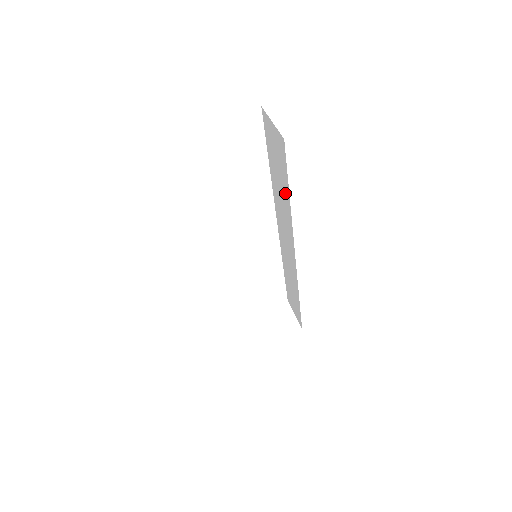
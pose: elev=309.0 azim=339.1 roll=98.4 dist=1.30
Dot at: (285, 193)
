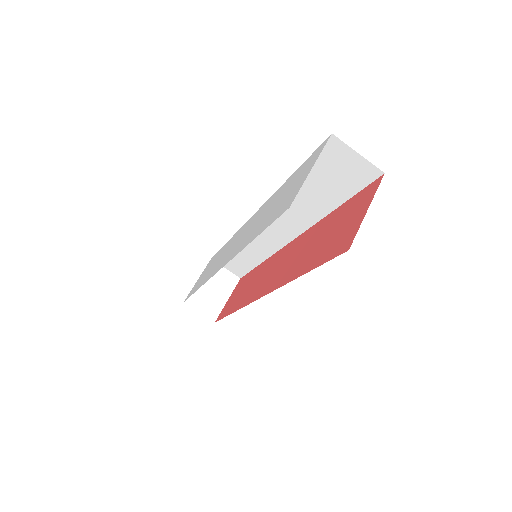
Dot at: (326, 202)
